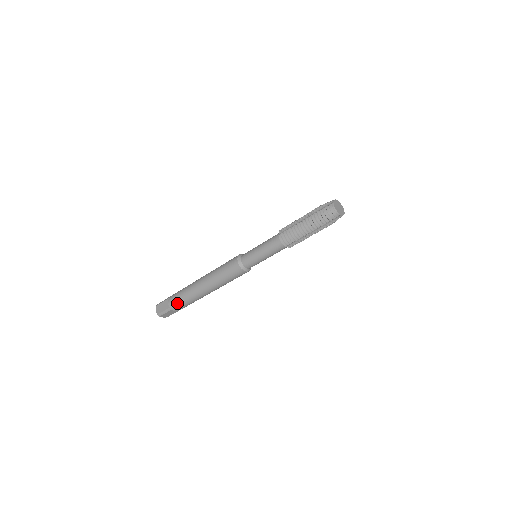
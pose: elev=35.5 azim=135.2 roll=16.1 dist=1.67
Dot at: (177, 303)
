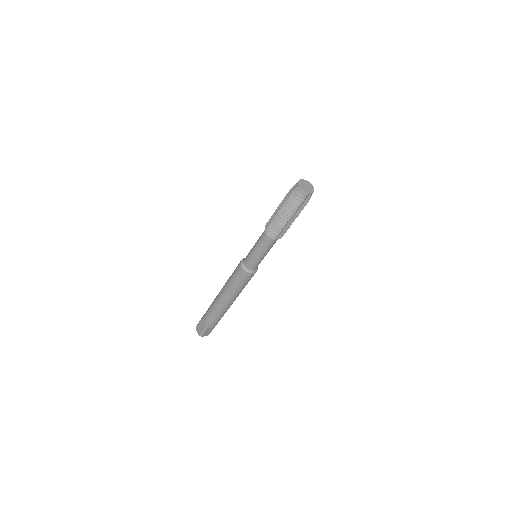
Dot at: (210, 320)
